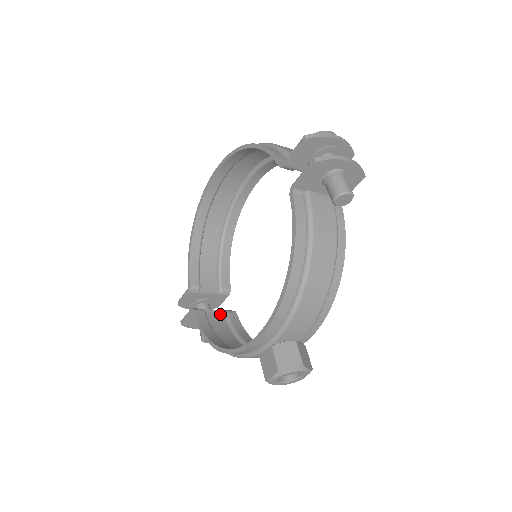
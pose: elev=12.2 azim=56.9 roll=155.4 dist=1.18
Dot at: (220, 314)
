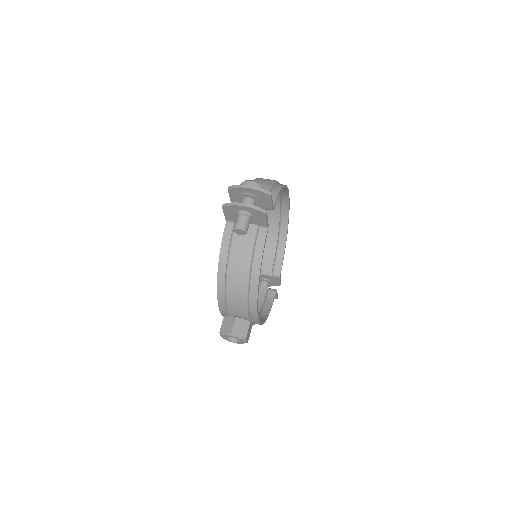
Dot at: (264, 291)
